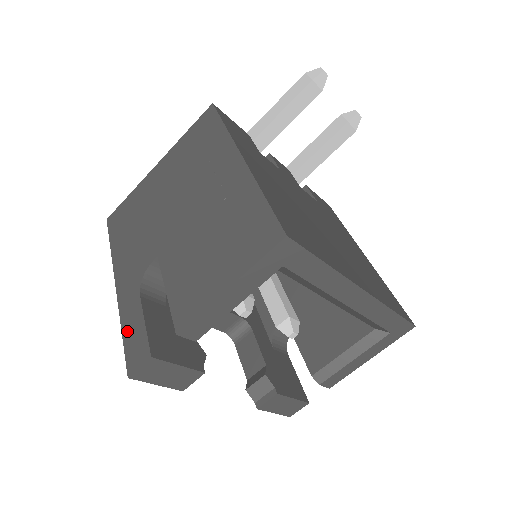
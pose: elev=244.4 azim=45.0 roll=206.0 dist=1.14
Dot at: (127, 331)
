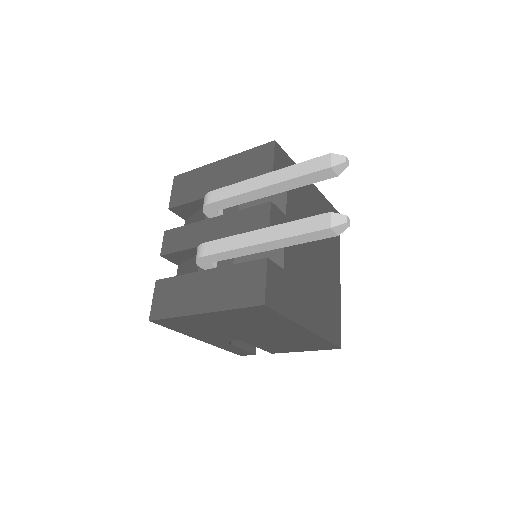
Dot at: (229, 350)
